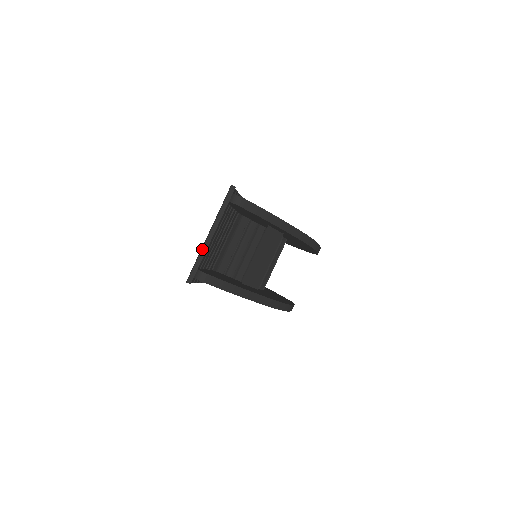
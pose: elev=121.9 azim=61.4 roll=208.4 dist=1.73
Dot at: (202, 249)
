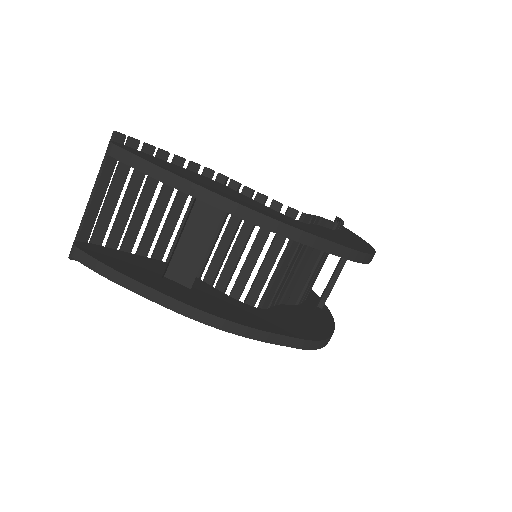
Dot at: (83, 216)
